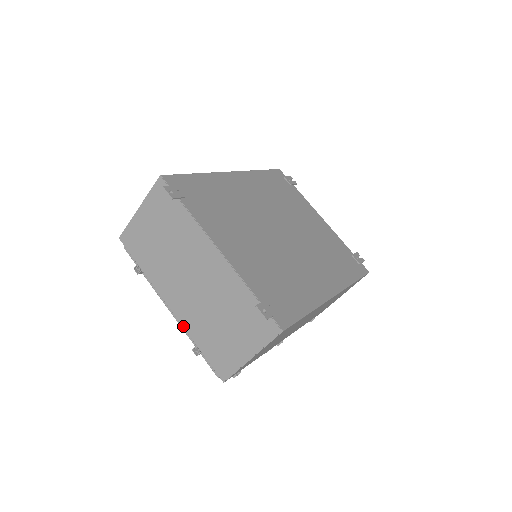
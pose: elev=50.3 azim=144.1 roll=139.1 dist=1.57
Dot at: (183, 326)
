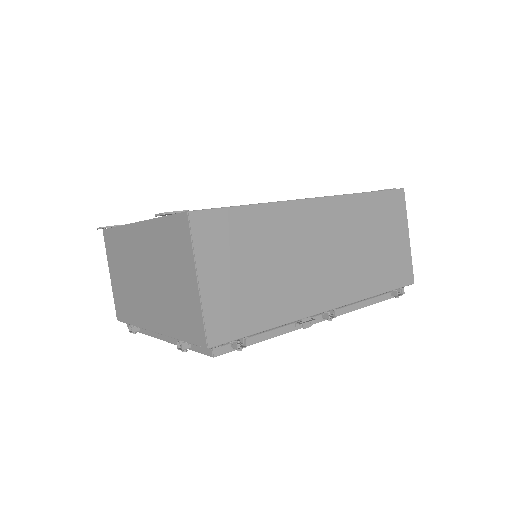
Dot at: (165, 334)
